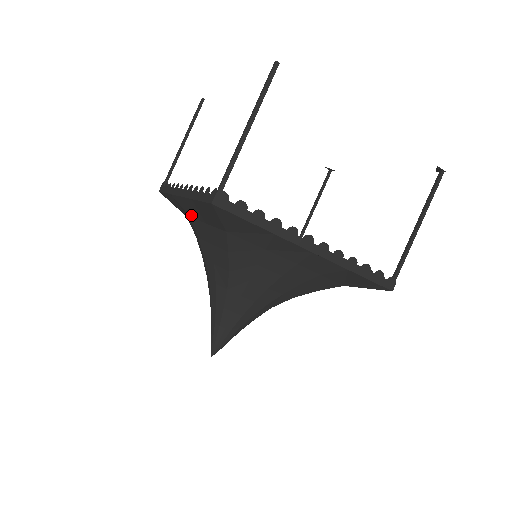
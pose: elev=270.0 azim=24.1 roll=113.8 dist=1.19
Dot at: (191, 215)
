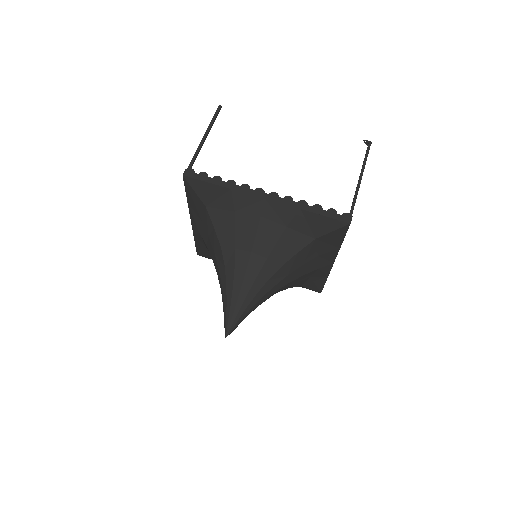
Dot at: (198, 228)
